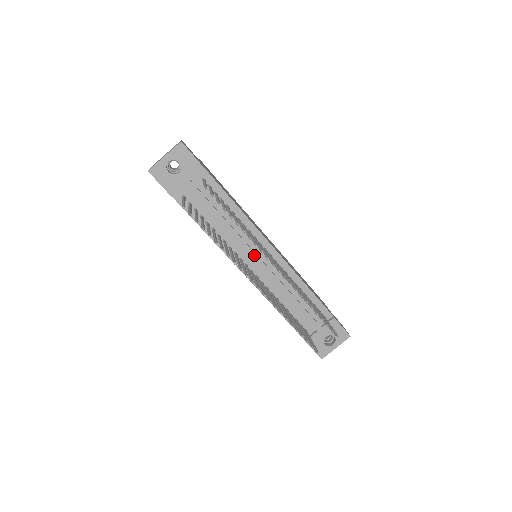
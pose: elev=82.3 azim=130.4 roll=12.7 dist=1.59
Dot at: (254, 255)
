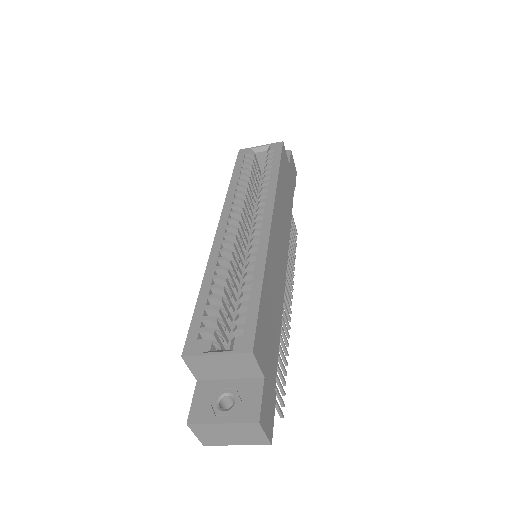
Dot at: occluded
